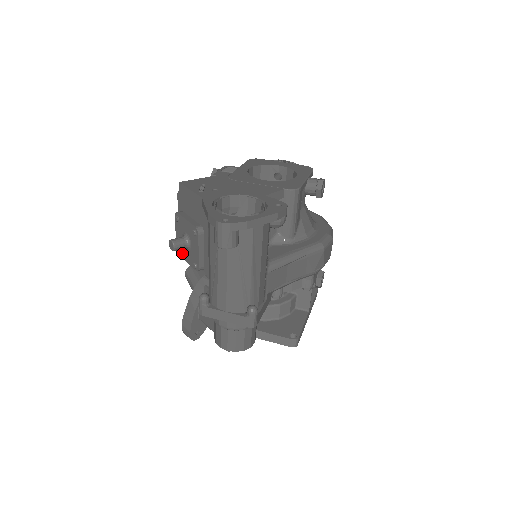
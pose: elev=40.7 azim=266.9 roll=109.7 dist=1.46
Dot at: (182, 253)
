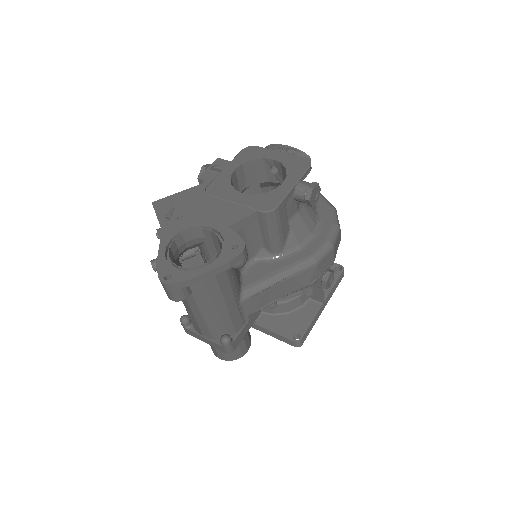
Dot at: occluded
